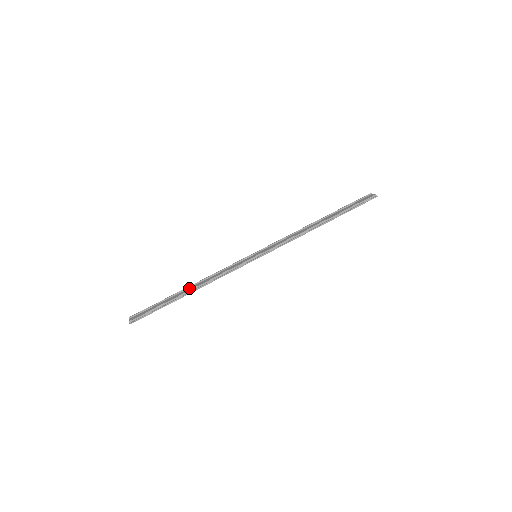
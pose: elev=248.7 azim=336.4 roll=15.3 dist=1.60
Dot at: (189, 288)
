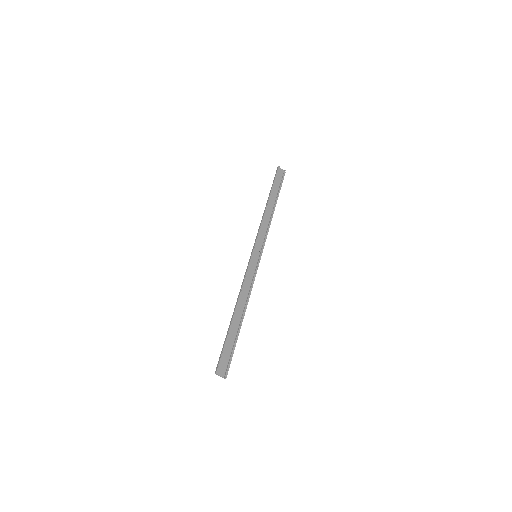
Dot at: (236, 313)
